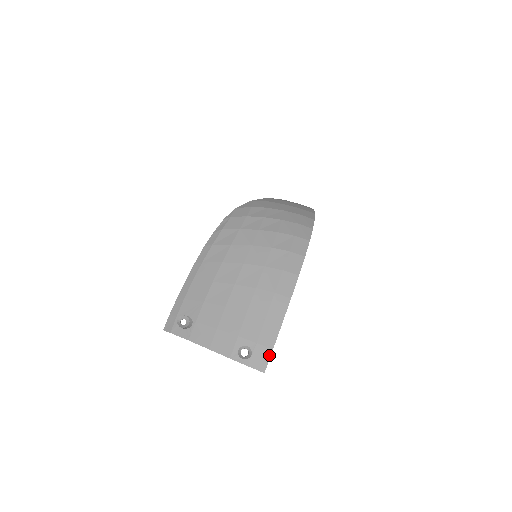
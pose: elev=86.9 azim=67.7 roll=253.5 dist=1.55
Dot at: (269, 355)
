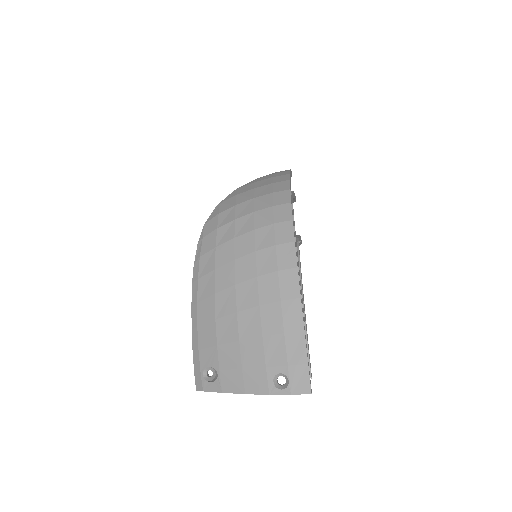
Dot at: (307, 372)
